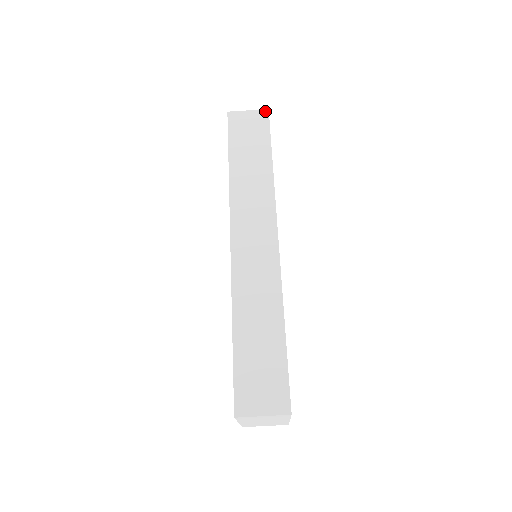
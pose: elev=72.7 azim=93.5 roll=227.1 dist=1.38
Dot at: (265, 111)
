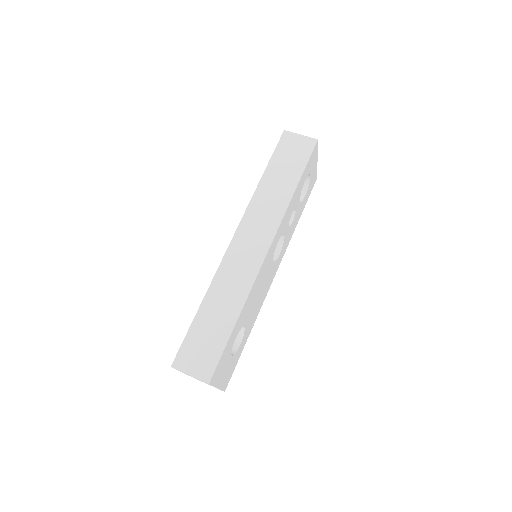
Dot at: (314, 140)
